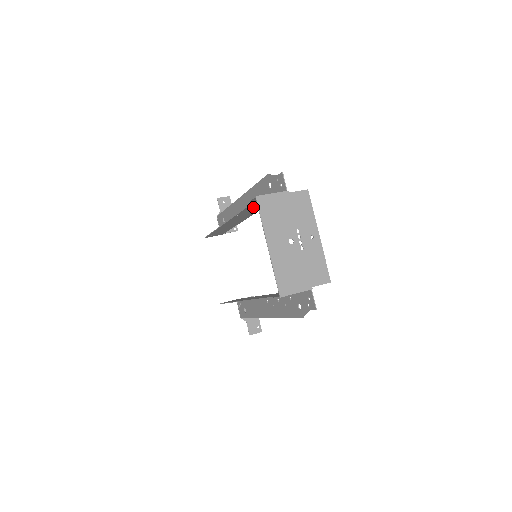
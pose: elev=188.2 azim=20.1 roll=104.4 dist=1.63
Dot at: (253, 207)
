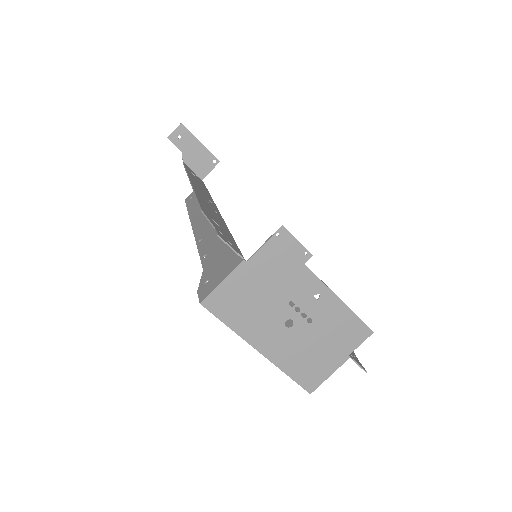
Dot at: (211, 250)
